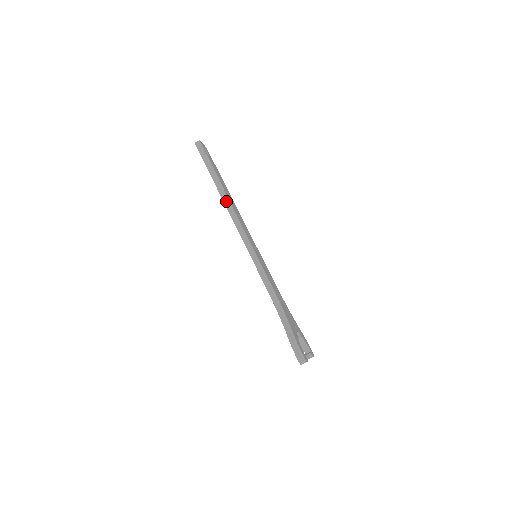
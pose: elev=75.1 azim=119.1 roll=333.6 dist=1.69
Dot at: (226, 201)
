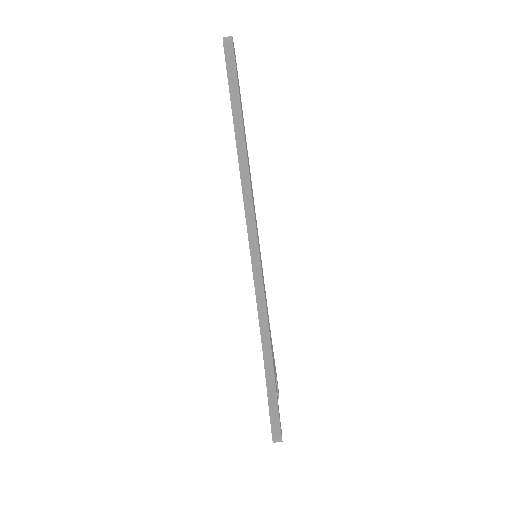
Dot at: (243, 162)
